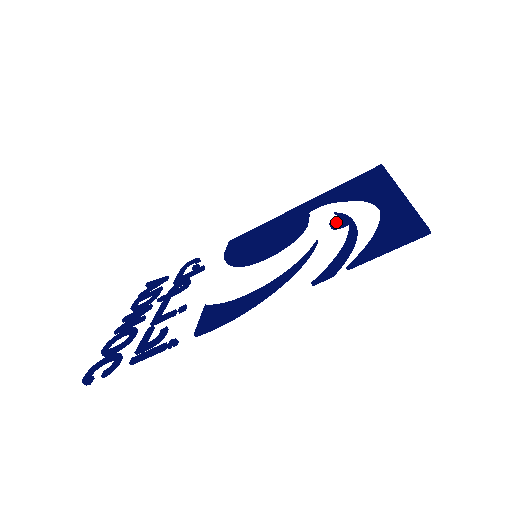
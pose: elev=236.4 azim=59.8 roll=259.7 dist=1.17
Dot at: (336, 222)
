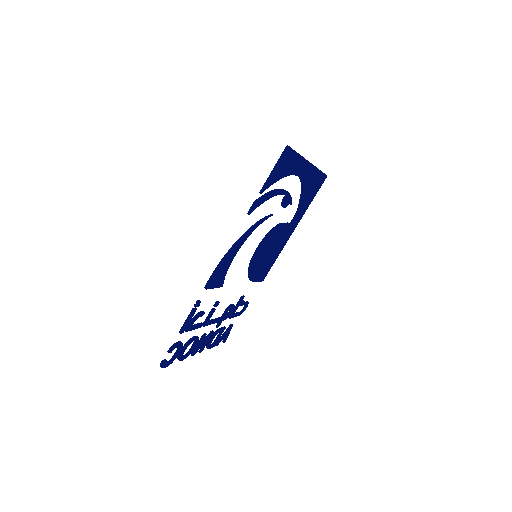
Dot at: (284, 202)
